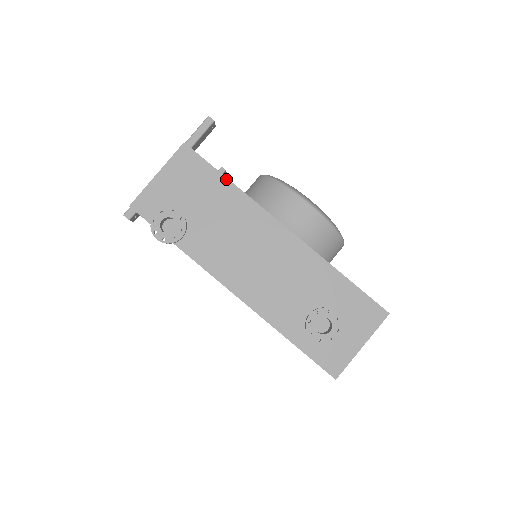
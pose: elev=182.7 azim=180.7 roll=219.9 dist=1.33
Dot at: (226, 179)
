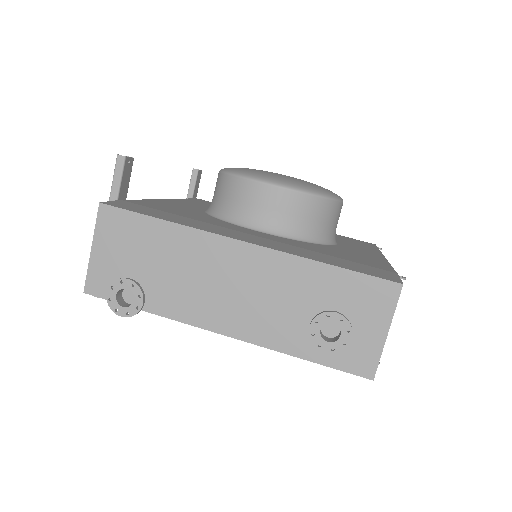
Dot at: (158, 220)
